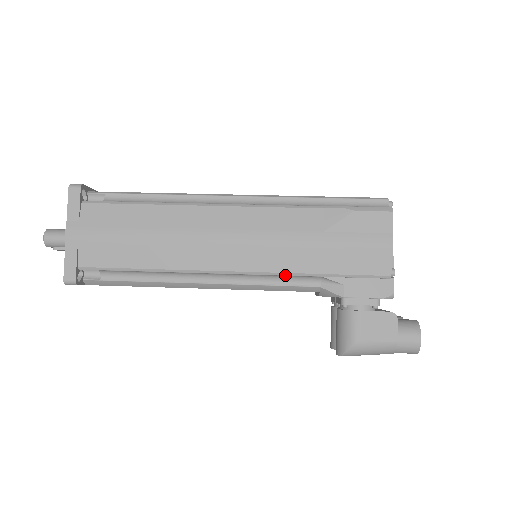
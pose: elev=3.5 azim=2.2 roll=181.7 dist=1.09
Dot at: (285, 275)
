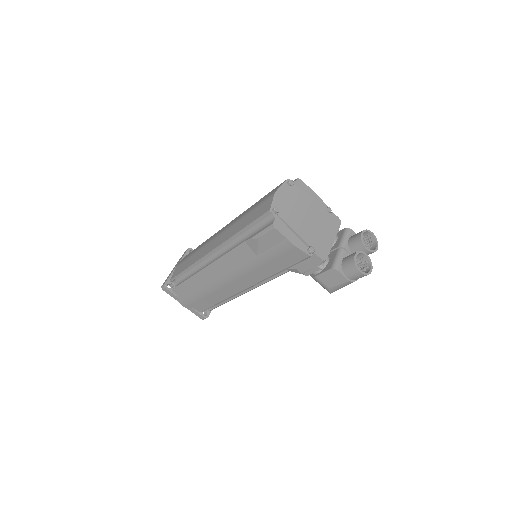
Dot at: occluded
